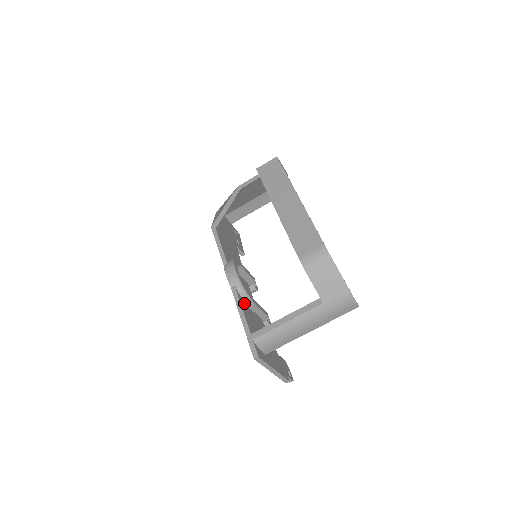
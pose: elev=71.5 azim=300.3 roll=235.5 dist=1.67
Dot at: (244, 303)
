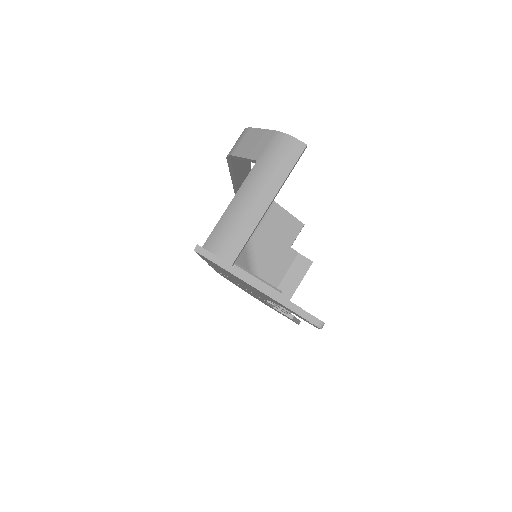
Dot at: occluded
